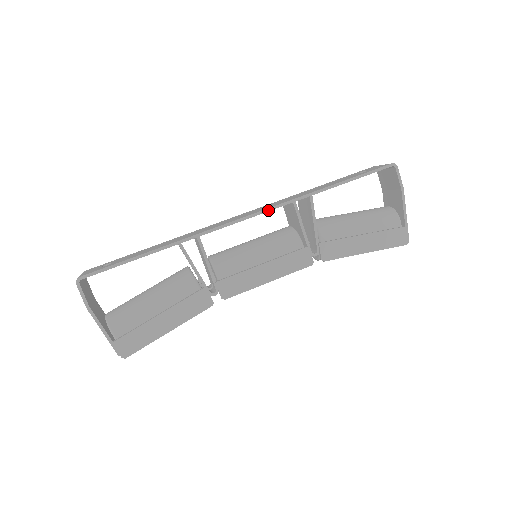
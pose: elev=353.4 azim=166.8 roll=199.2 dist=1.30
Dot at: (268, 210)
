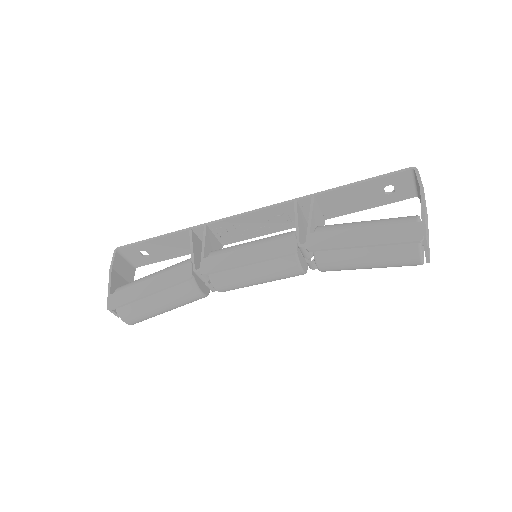
Dot at: (269, 207)
